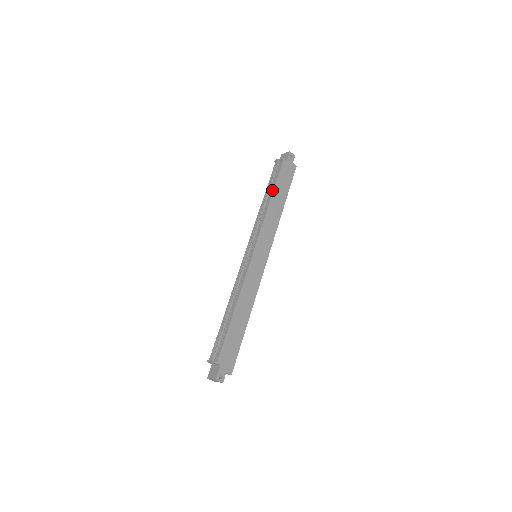
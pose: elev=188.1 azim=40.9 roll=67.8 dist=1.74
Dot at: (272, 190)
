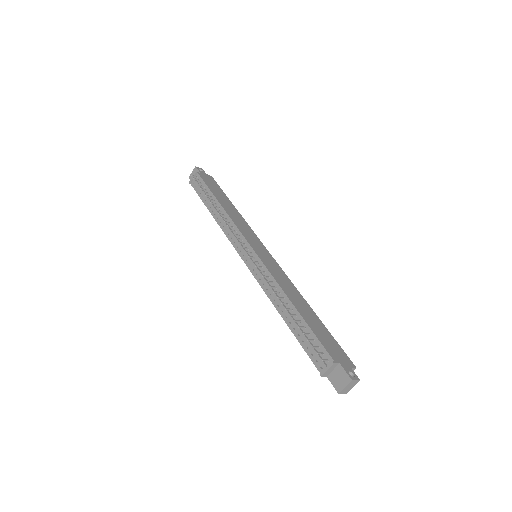
Dot at: (213, 198)
